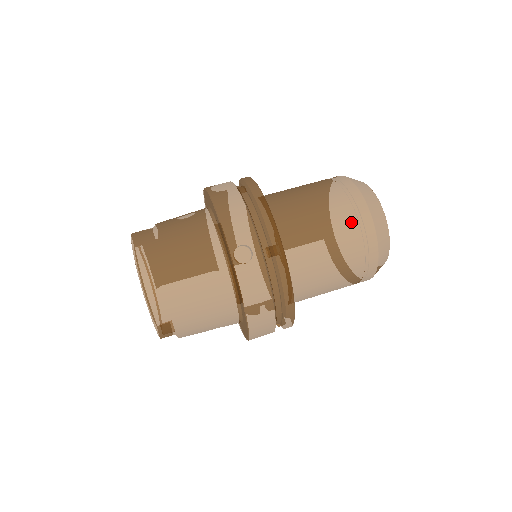
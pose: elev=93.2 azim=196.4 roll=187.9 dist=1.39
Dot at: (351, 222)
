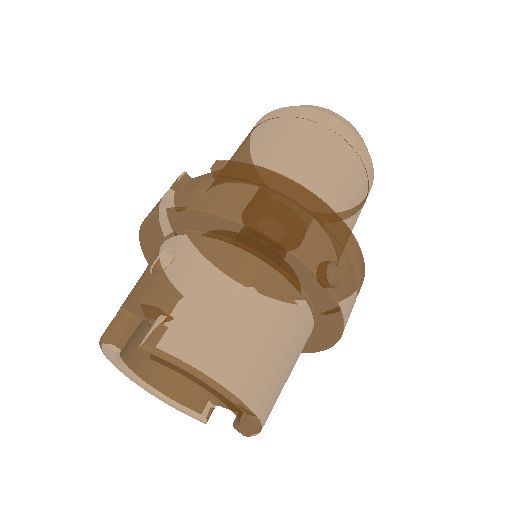
Dot at: (357, 163)
